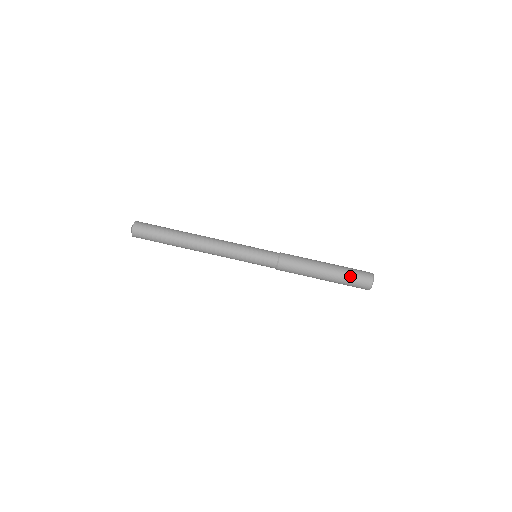
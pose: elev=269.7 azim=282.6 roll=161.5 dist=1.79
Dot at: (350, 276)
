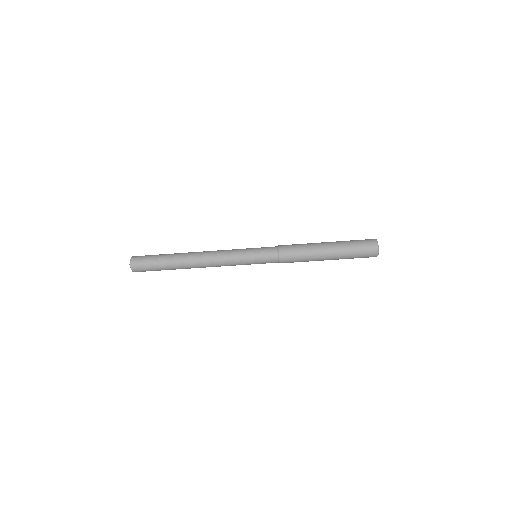
Dot at: (354, 255)
